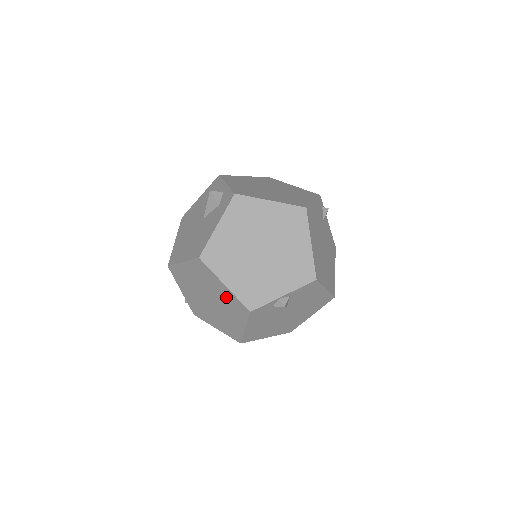
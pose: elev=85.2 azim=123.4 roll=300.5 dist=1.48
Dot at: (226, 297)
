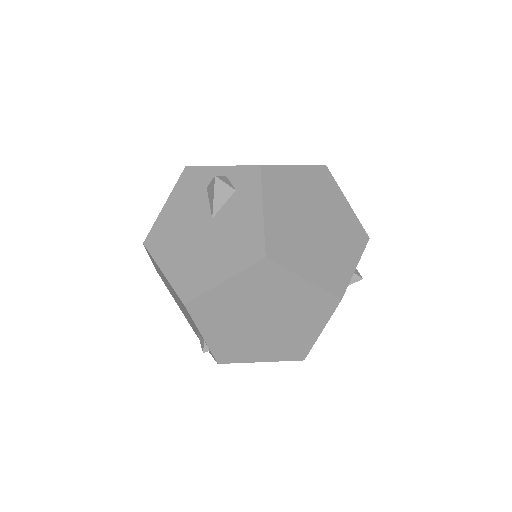
Dot at: (301, 298)
